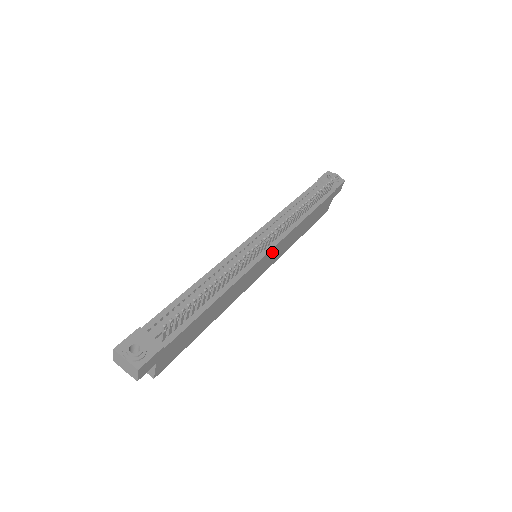
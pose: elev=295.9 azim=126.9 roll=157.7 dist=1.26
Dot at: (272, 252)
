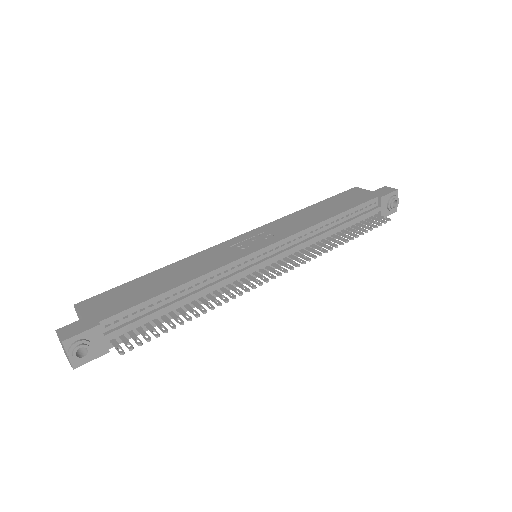
Dot at: occluded
